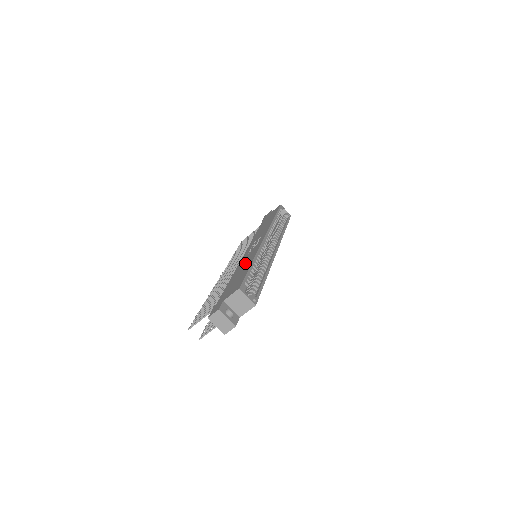
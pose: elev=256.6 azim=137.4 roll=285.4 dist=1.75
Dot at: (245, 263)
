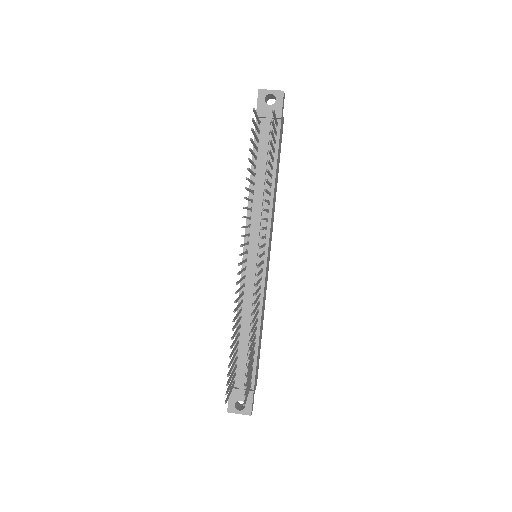
Dot at: occluded
